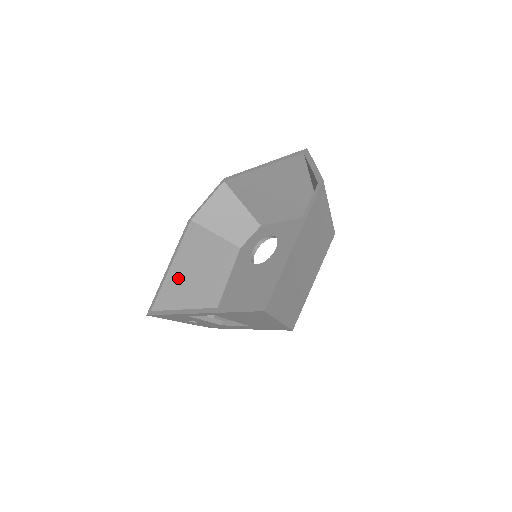
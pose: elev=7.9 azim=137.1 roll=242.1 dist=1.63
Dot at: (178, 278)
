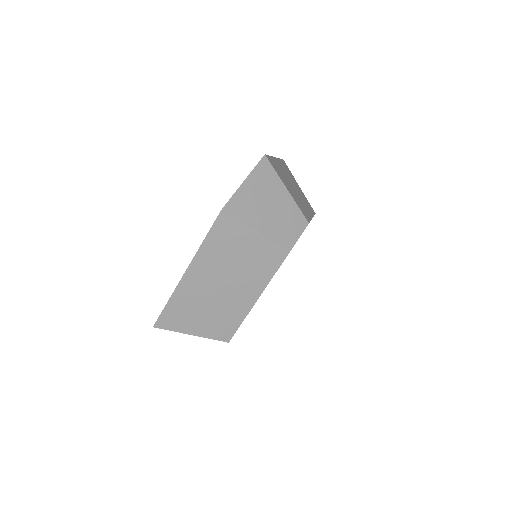
Dot at: occluded
